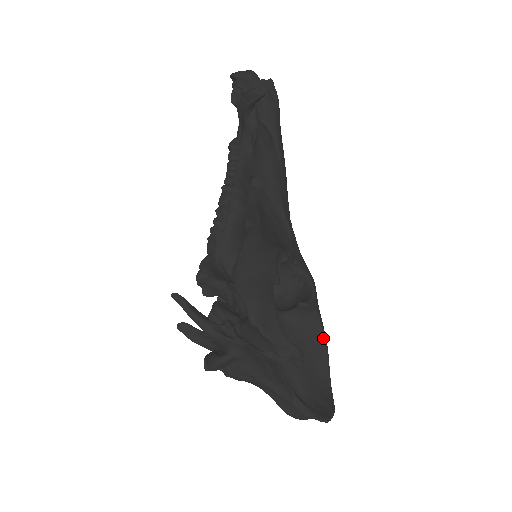
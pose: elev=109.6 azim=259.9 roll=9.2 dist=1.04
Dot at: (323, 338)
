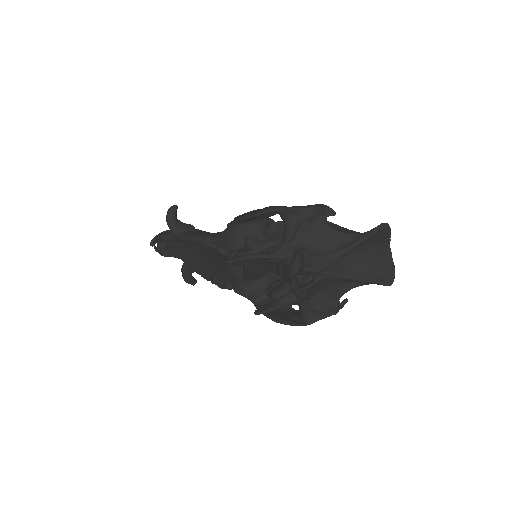
Dot at: (334, 224)
